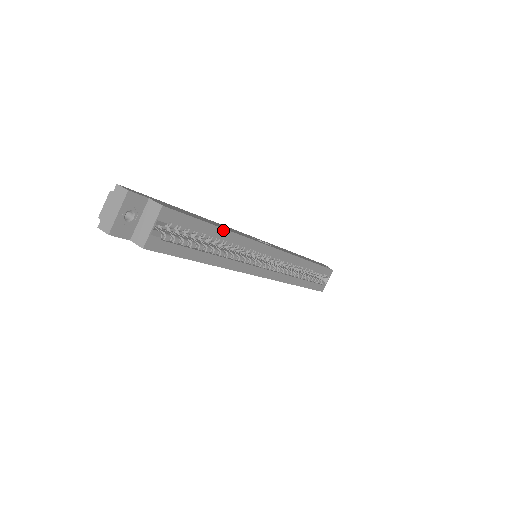
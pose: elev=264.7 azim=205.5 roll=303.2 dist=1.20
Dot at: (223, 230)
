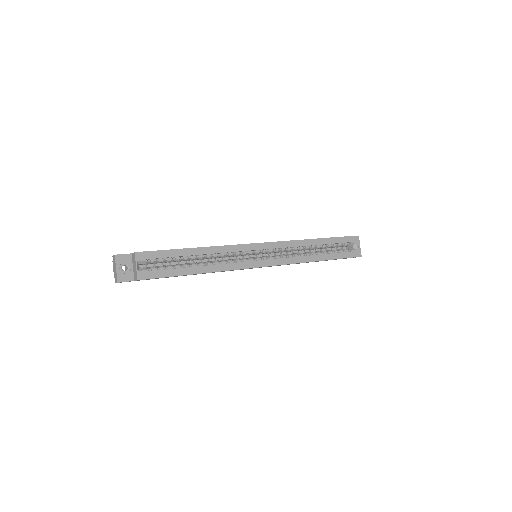
Dot at: (196, 249)
